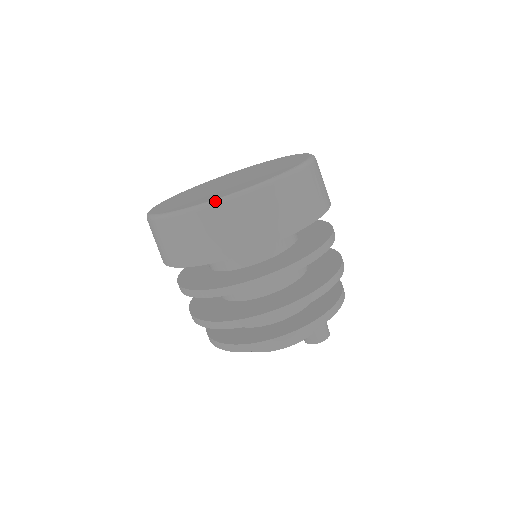
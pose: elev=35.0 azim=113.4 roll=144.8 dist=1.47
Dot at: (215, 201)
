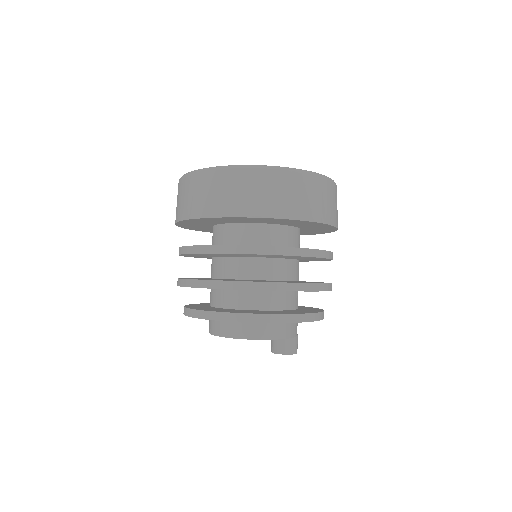
Dot at: (280, 167)
